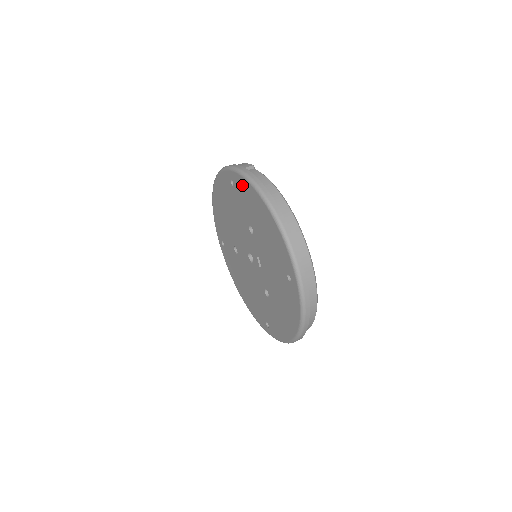
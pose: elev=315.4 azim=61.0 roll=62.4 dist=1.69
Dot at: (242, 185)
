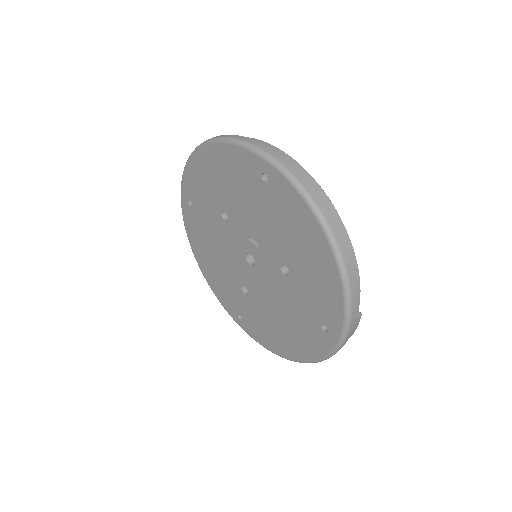
Dot at: (190, 181)
